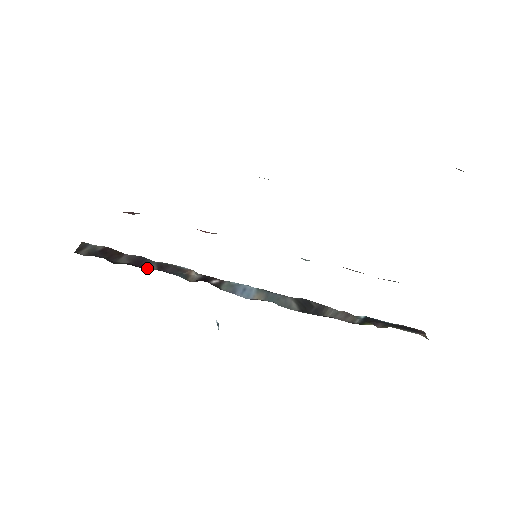
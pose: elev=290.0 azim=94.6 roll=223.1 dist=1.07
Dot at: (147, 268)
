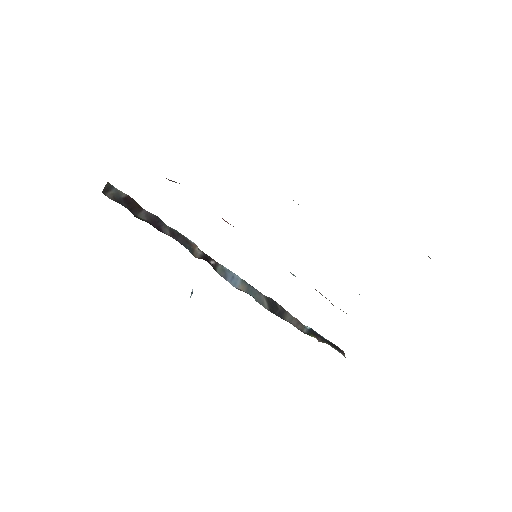
Dot at: (162, 231)
